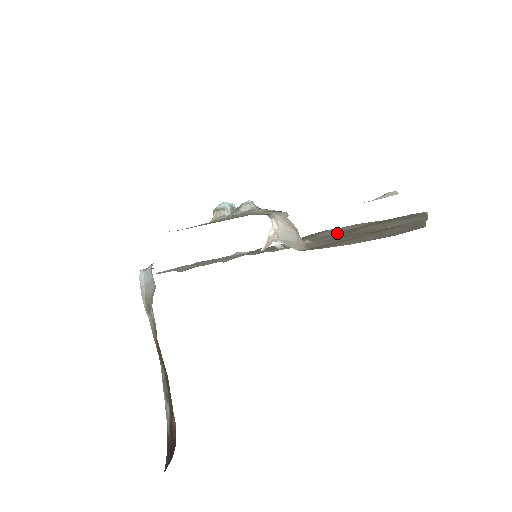
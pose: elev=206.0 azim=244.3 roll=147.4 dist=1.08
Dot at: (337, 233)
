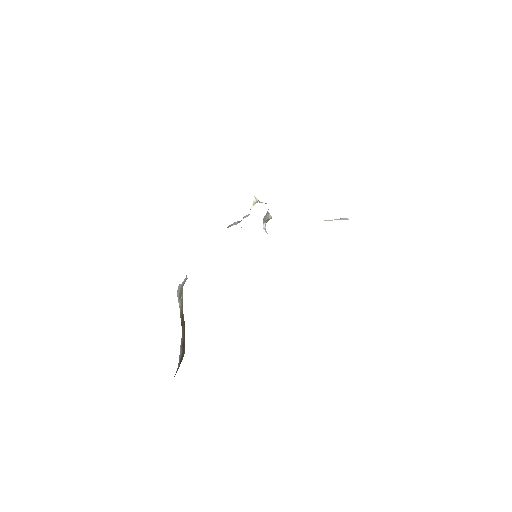
Dot at: occluded
